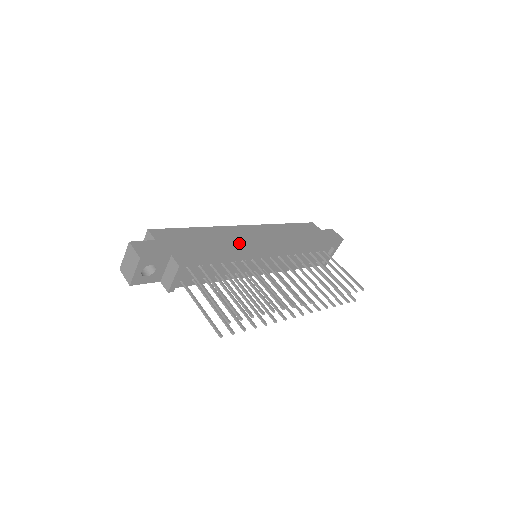
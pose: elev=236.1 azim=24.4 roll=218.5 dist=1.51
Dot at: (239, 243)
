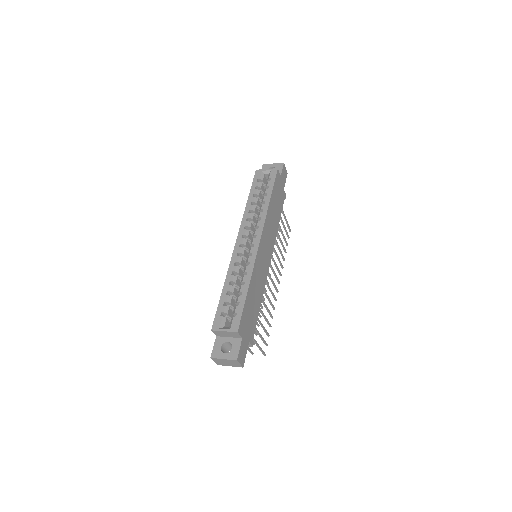
Dot at: (262, 274)
